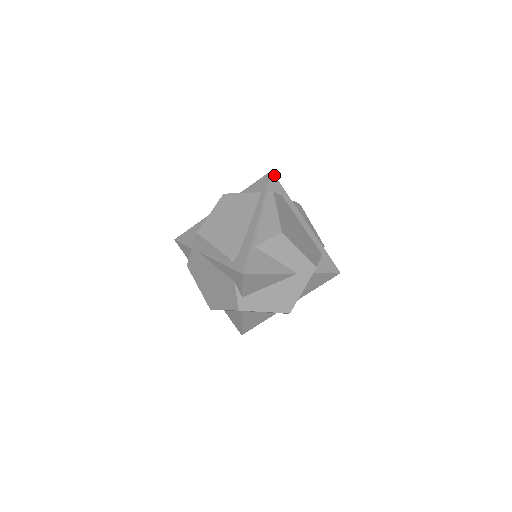
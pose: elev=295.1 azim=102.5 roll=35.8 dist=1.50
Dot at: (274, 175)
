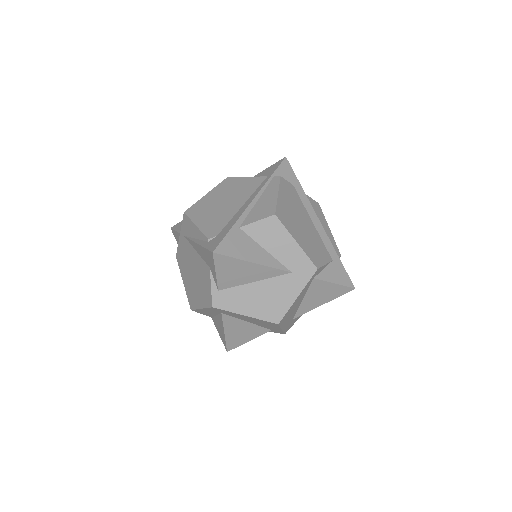
Dot at: (288, 162)
